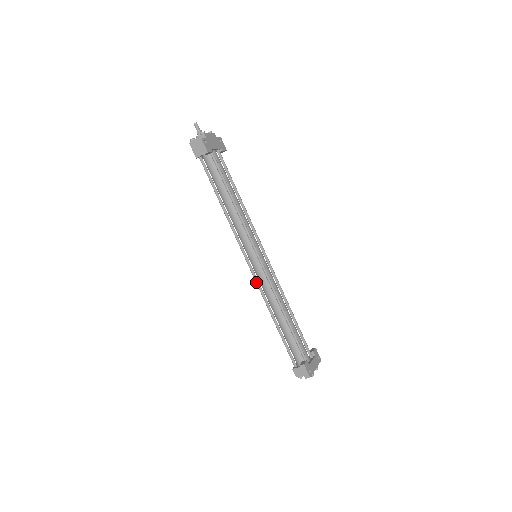
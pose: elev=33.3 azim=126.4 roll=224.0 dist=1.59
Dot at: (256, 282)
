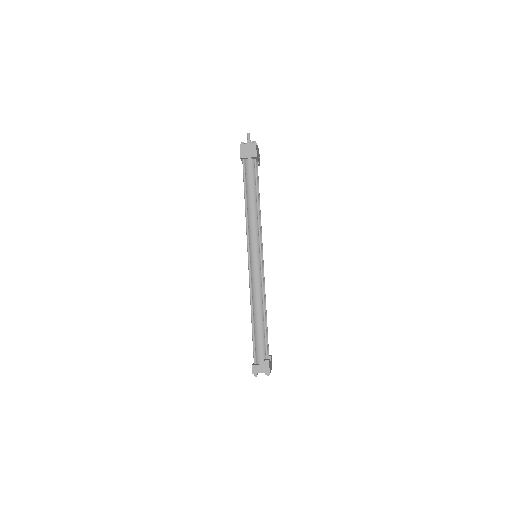
Dot at: (250, 277)
